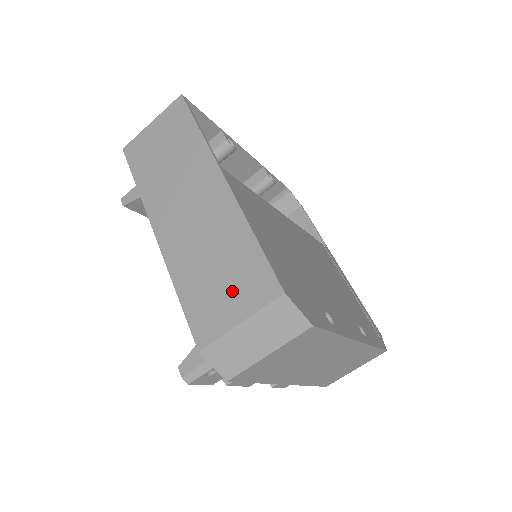
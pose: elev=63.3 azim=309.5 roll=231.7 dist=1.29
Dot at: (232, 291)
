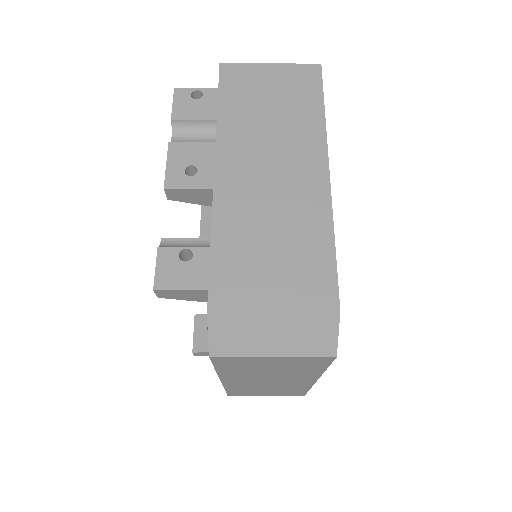
Dot at: occluded
